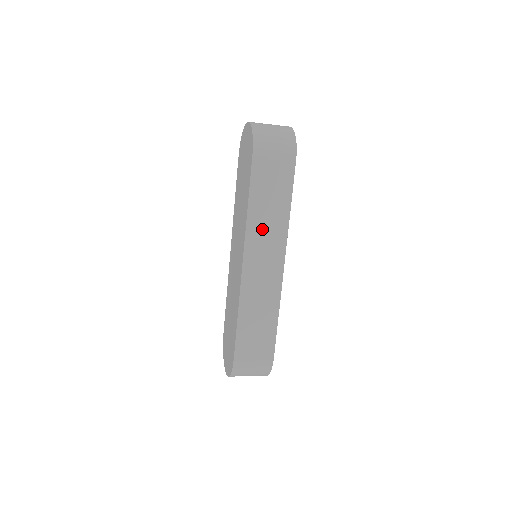
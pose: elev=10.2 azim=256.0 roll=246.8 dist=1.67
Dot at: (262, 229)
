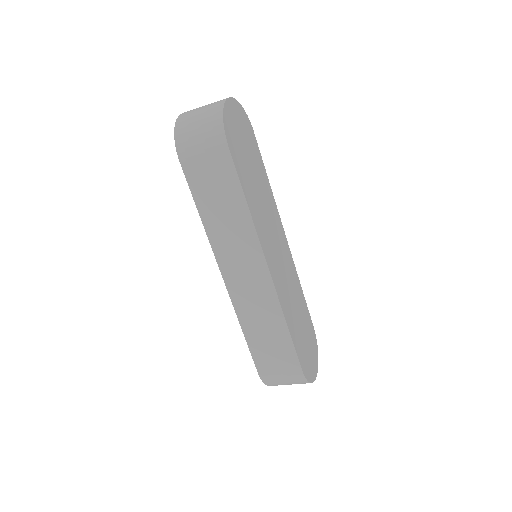
Dot at: (226, 236)
